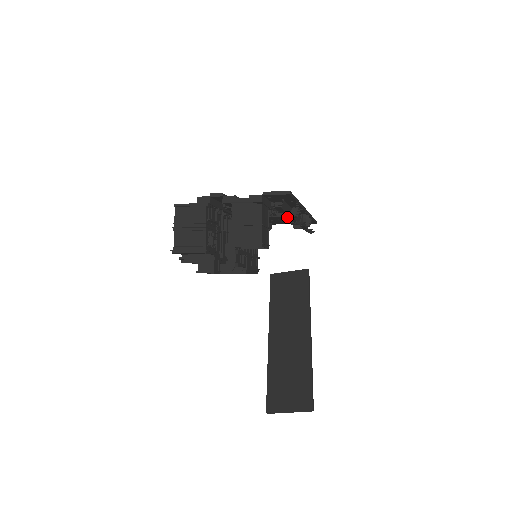
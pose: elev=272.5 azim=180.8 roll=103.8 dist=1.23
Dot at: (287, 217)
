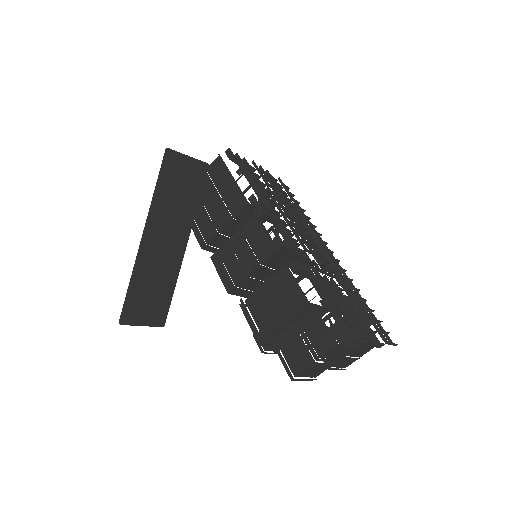
Dot at: occluded
